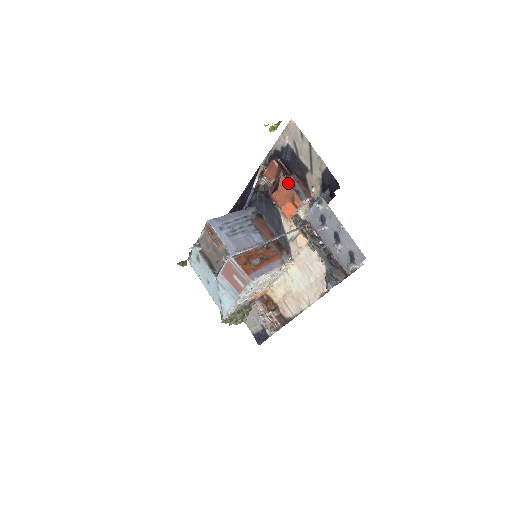
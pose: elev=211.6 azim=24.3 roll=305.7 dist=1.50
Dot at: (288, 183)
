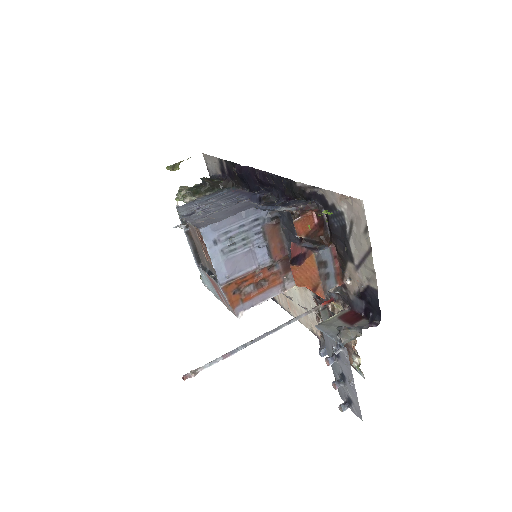
Dot at: (318, 268)
